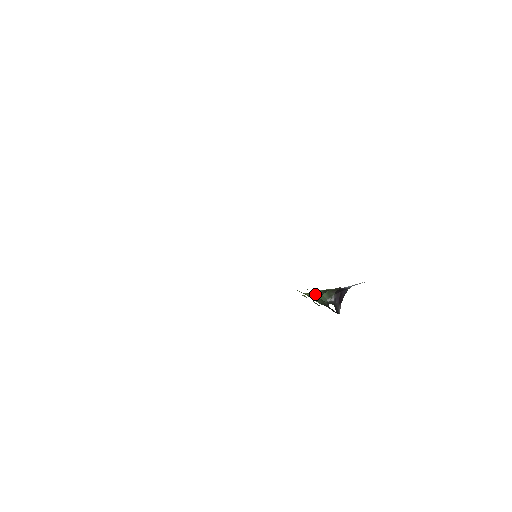
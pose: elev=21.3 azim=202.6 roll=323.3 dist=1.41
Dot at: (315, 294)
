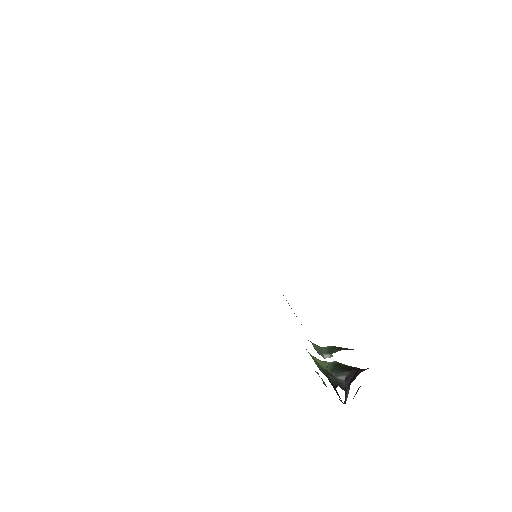
Dot at: occluded
